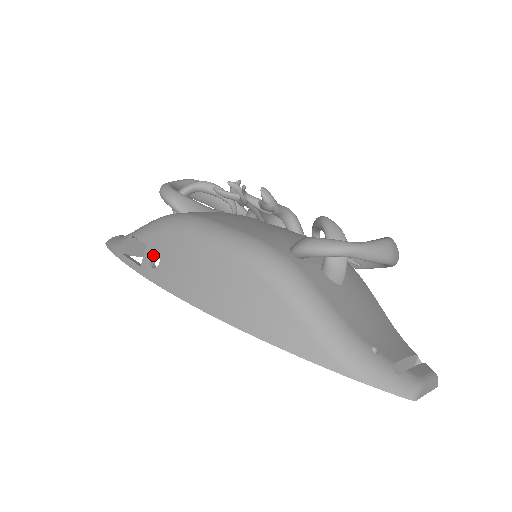
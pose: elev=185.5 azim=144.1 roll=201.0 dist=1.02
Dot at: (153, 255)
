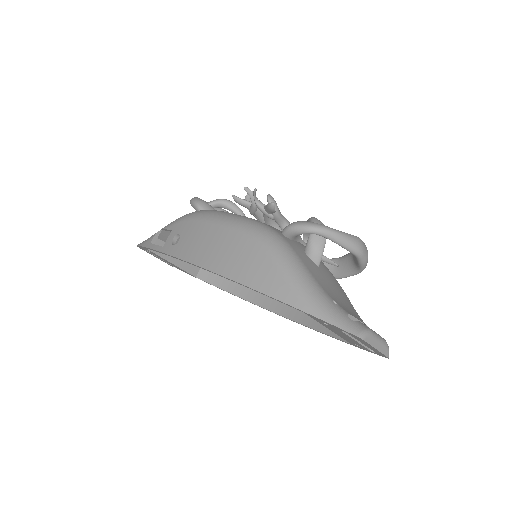
Dot at: (175, 237)
